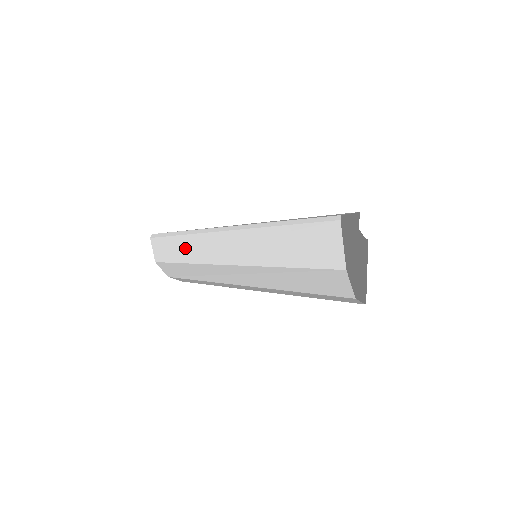
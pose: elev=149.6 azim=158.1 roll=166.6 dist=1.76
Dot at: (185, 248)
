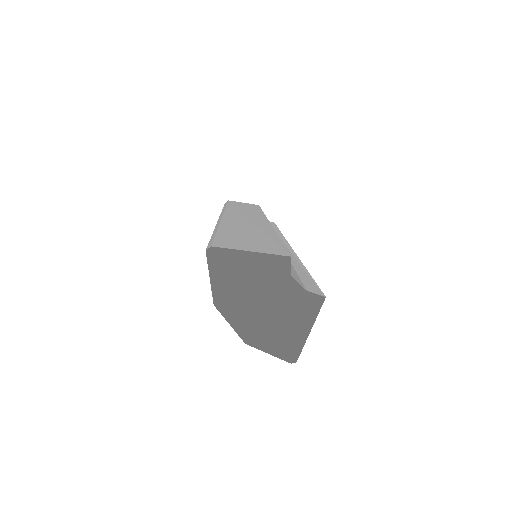
Dot at: occluded
